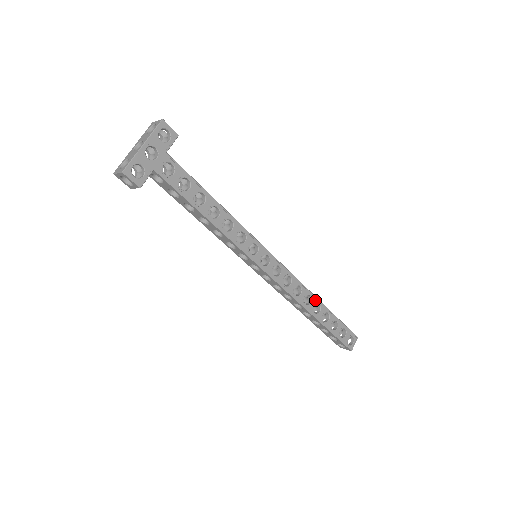
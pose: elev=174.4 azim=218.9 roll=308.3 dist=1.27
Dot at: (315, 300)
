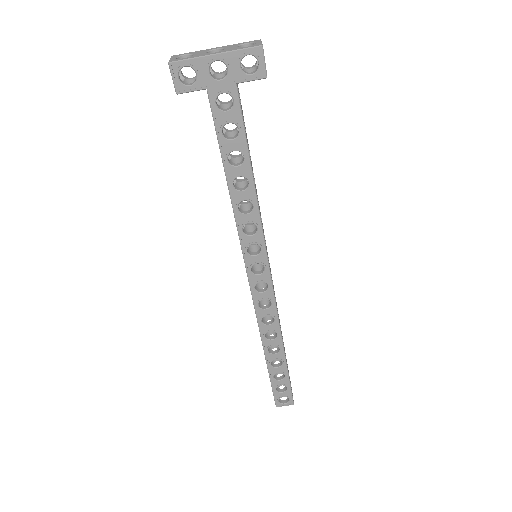
Dot at: (279, 342)
